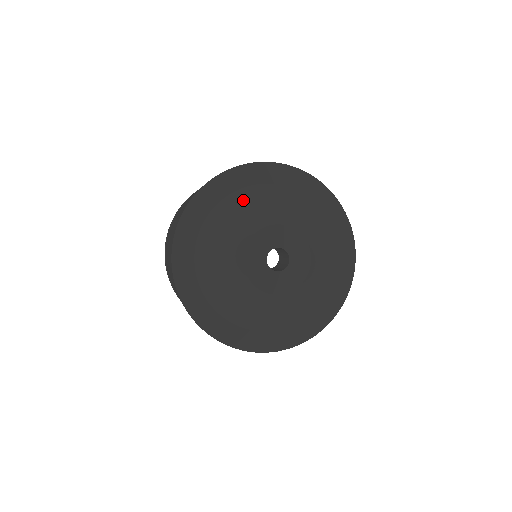
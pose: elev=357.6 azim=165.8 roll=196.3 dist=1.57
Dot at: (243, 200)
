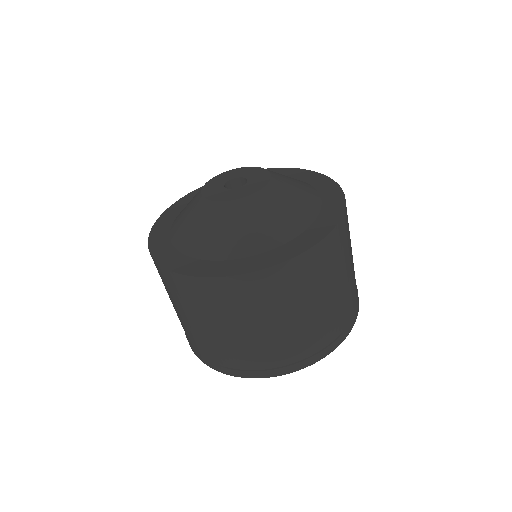
Dot at: occluded
